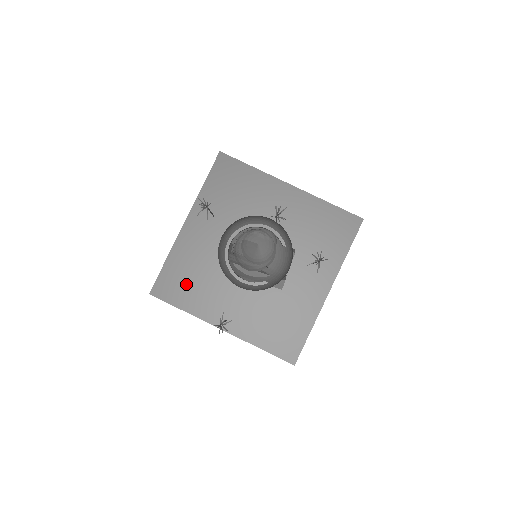
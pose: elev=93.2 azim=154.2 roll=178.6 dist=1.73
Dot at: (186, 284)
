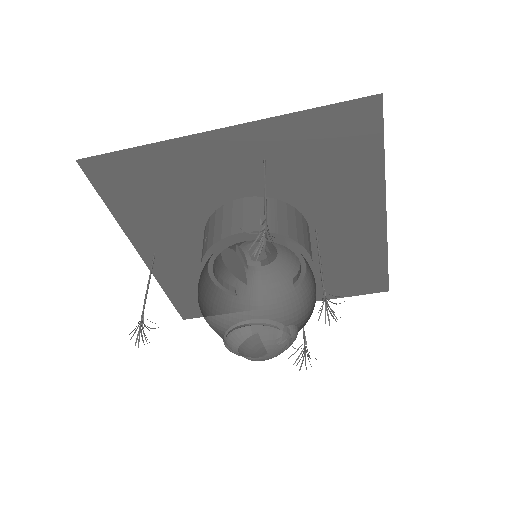
Dot at: (142, 192)
